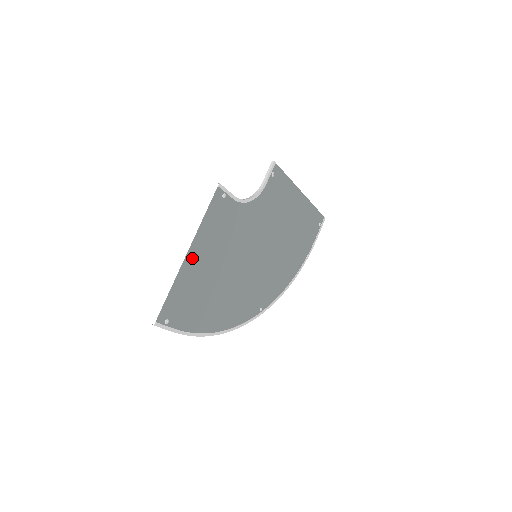
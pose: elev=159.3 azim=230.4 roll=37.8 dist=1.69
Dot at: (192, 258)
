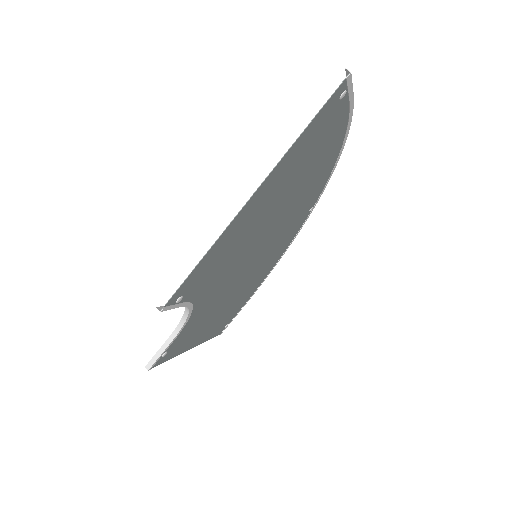
Dot at: (199, 340)
